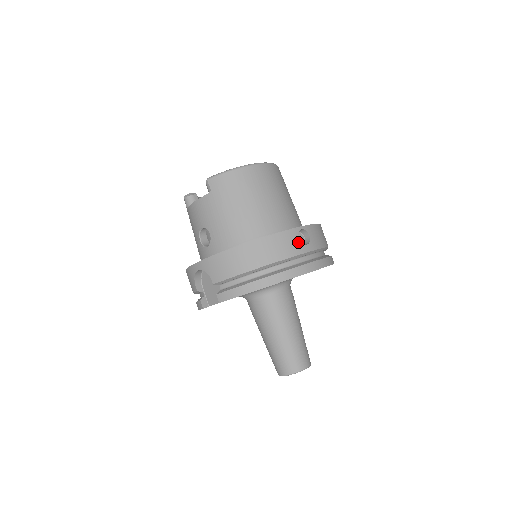
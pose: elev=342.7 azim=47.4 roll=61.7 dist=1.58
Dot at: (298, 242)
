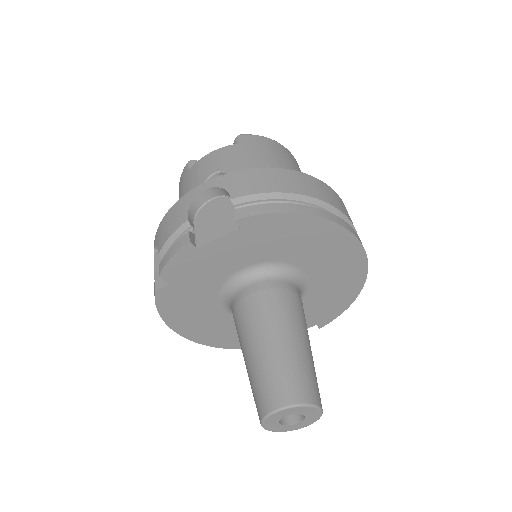
Dot at: (346, 211)
